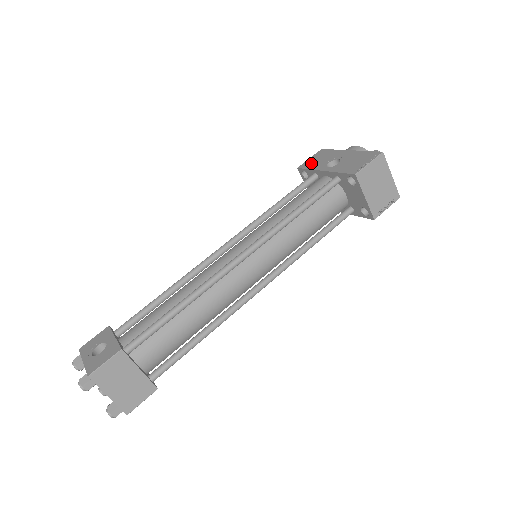
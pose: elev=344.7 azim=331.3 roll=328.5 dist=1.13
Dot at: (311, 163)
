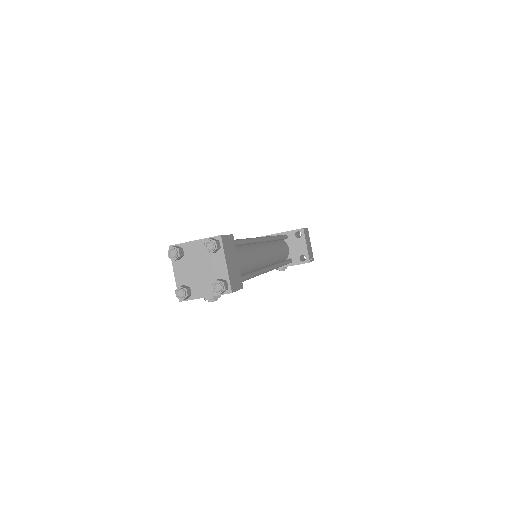
Dot at: occluded
